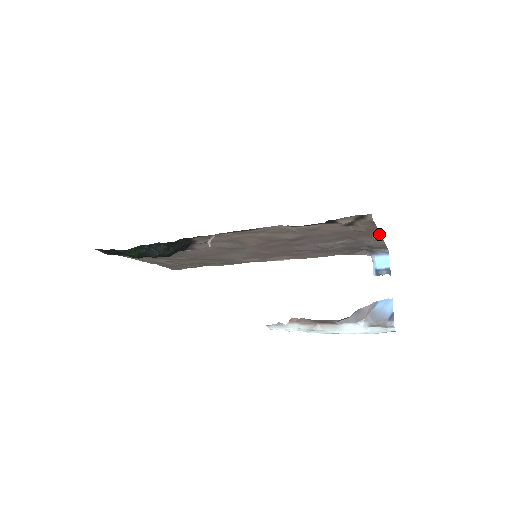
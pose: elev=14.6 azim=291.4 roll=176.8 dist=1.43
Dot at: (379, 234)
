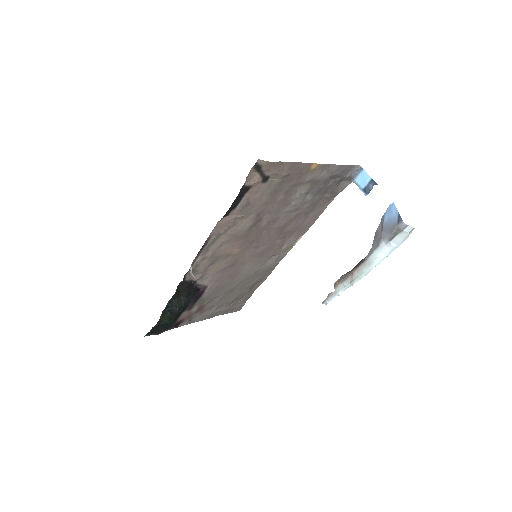
Dot at: (311, 164)
